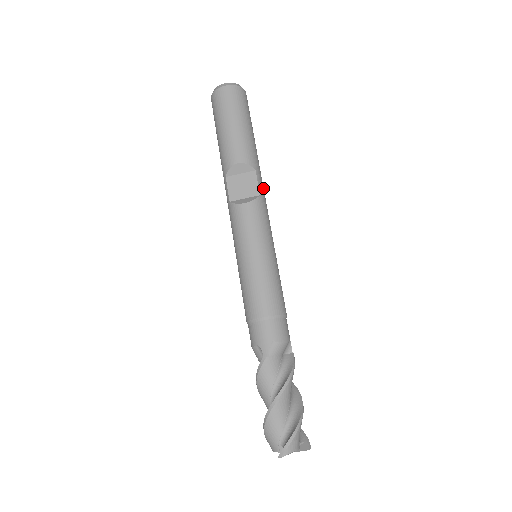
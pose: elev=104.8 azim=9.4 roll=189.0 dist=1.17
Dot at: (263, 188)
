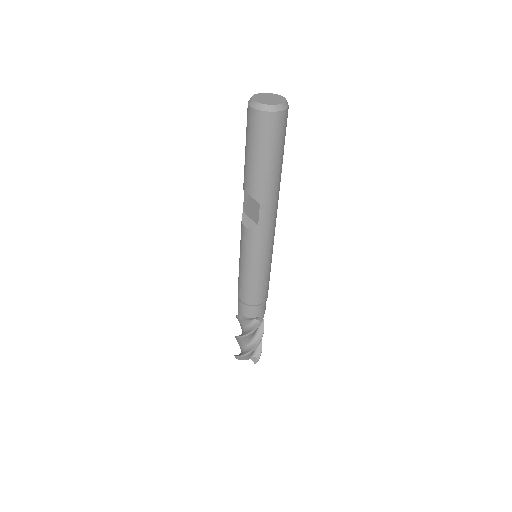
Dot at: (269, 216)
